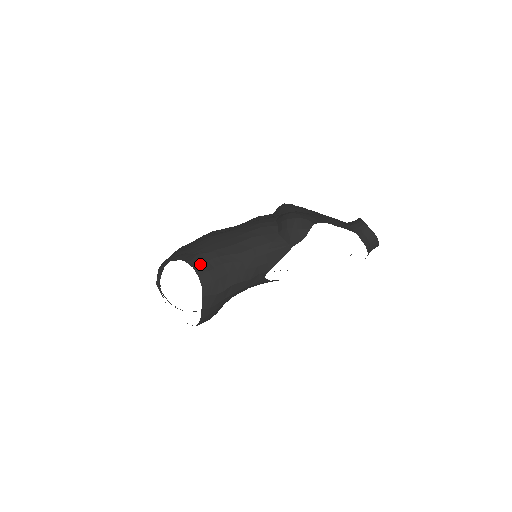
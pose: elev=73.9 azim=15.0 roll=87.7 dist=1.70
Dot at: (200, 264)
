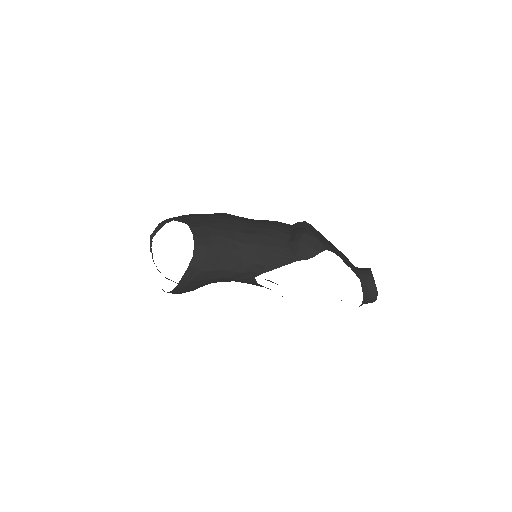
Dot at: (201, 235)
